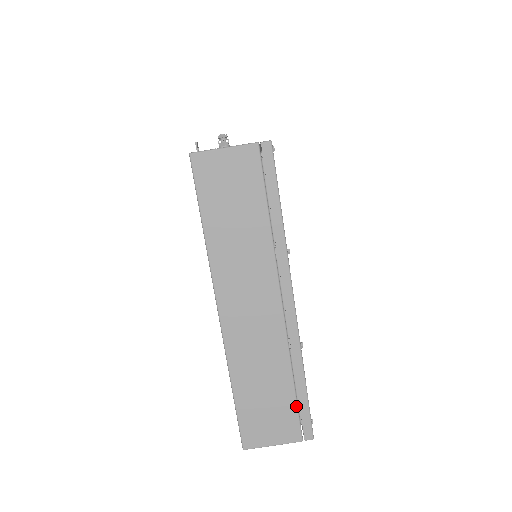
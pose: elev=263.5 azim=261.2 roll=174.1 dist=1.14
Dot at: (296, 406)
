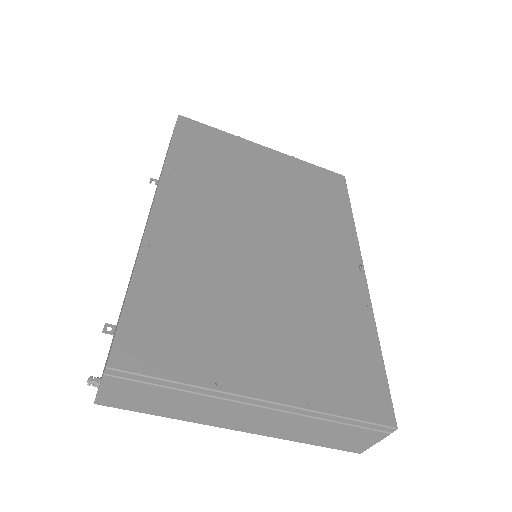
Dot at: (357, 427)
